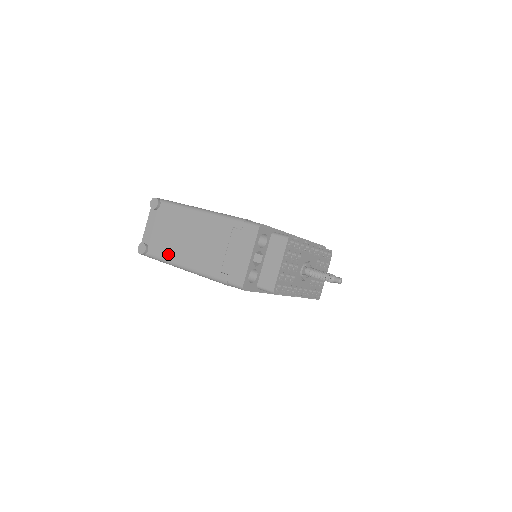
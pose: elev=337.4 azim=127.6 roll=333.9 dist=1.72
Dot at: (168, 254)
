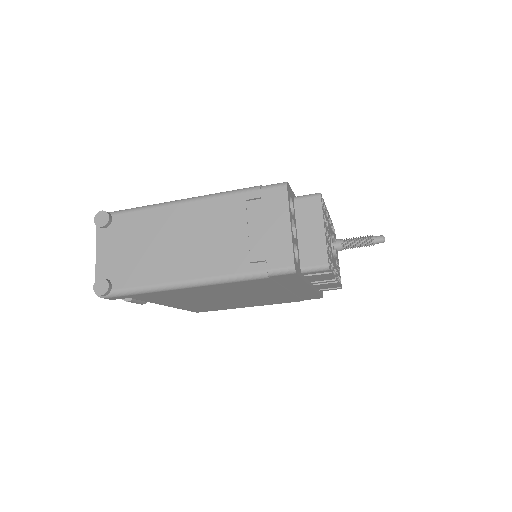
Dot at: (150, 276)
